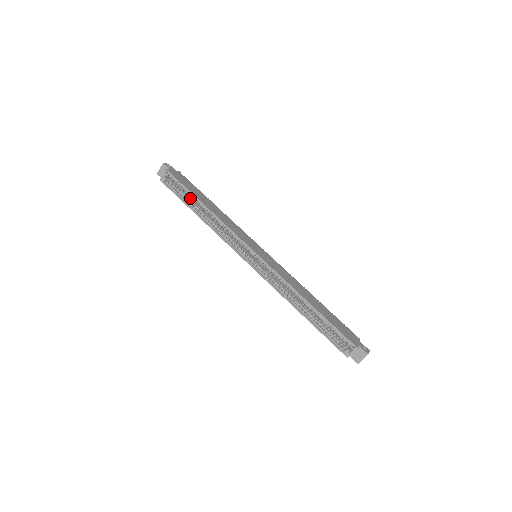
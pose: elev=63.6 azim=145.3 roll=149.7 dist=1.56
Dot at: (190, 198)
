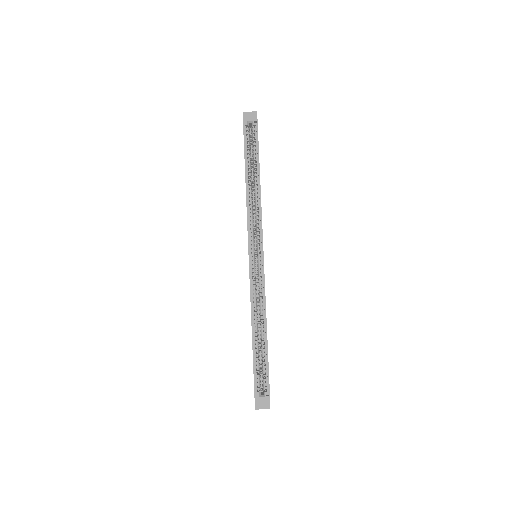
Dot at: occluded
